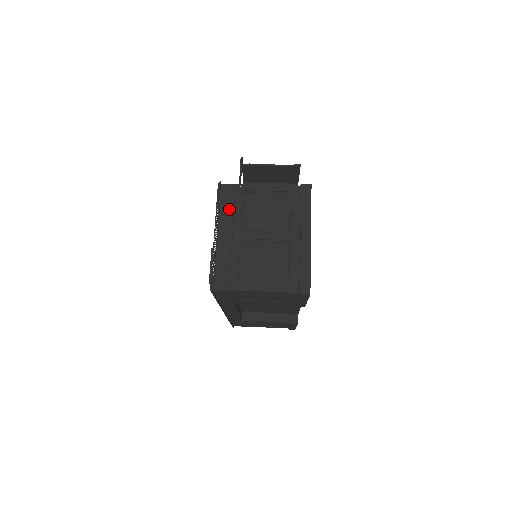
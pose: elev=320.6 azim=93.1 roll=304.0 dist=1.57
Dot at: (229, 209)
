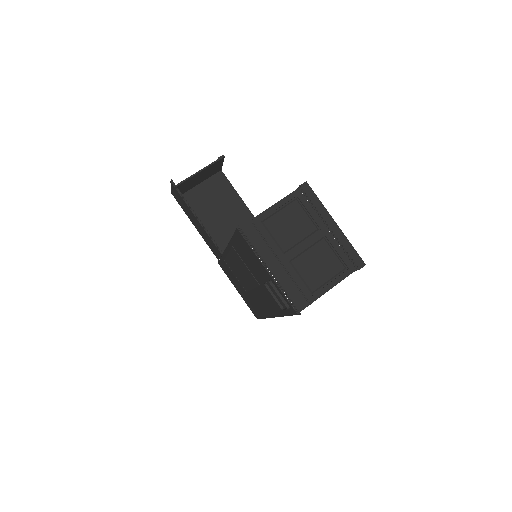
Dot at: (262, 243)
